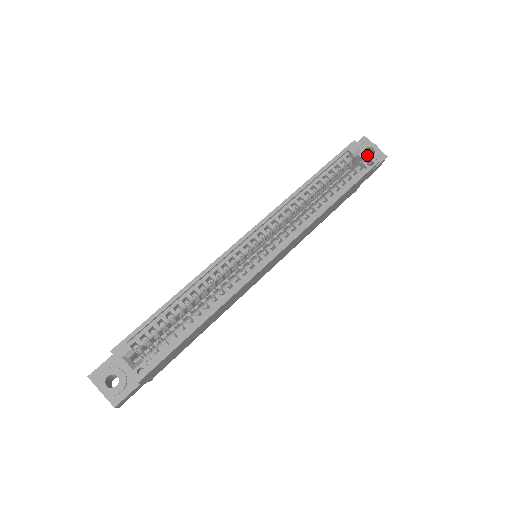
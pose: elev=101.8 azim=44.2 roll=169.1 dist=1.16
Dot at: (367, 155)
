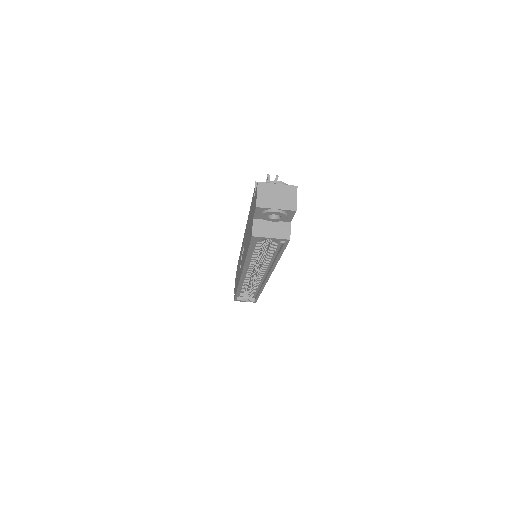
Dot at: occluded
